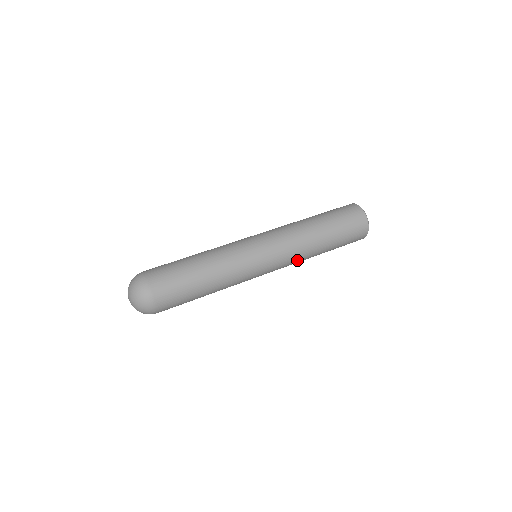
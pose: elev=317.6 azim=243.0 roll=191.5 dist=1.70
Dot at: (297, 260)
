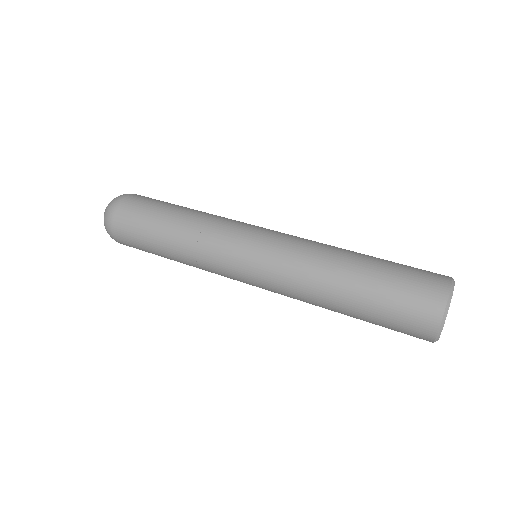
Dot at: occluded
